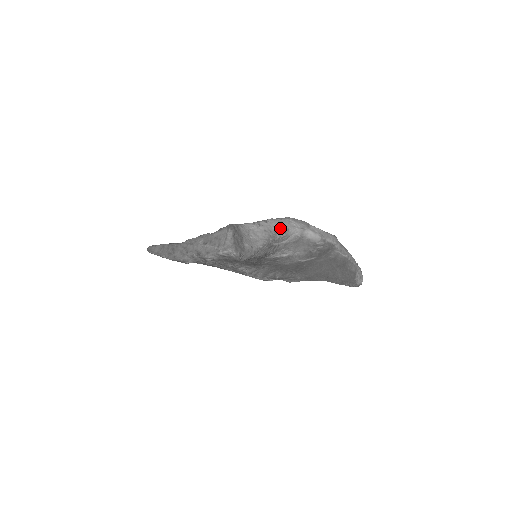
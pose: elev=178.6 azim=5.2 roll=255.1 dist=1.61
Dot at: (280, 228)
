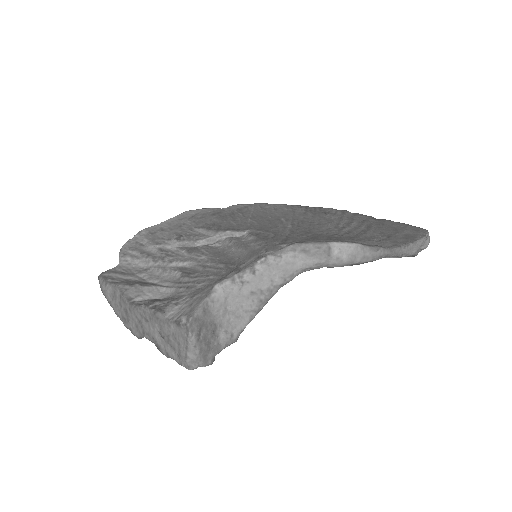
Dot at: (278, 278)
